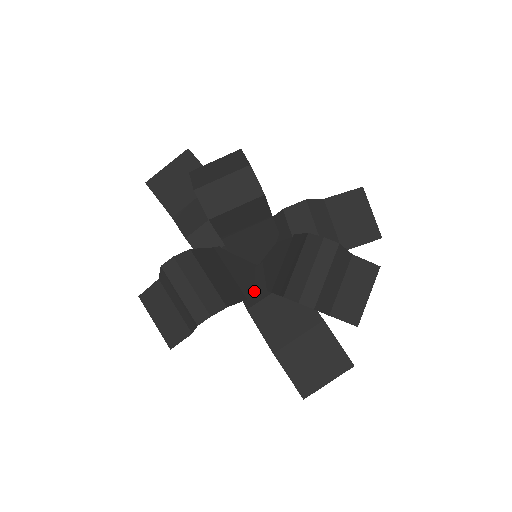
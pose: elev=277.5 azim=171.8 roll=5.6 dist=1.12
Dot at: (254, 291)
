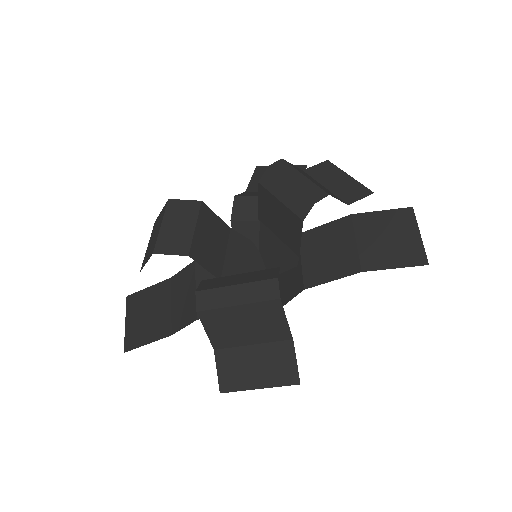
Dot at: (291, 282)
